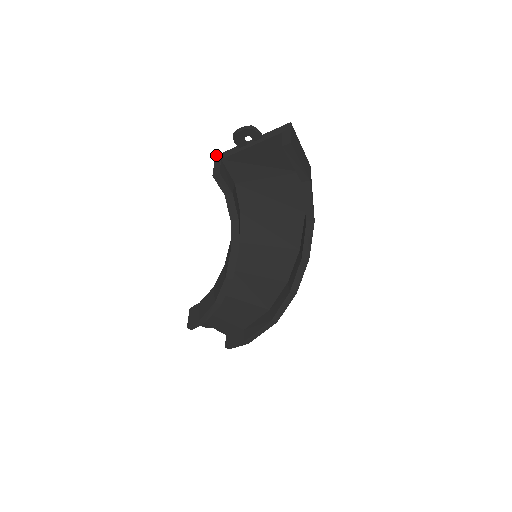
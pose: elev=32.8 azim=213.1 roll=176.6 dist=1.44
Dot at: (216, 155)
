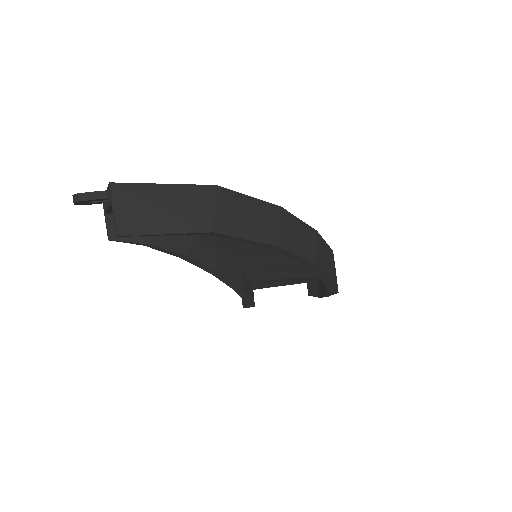
Dot at: occluded
